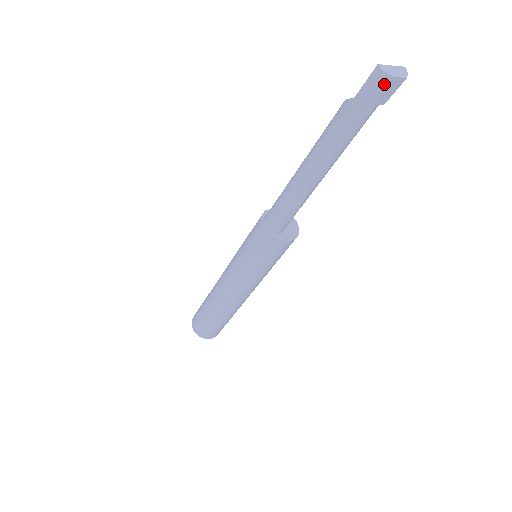
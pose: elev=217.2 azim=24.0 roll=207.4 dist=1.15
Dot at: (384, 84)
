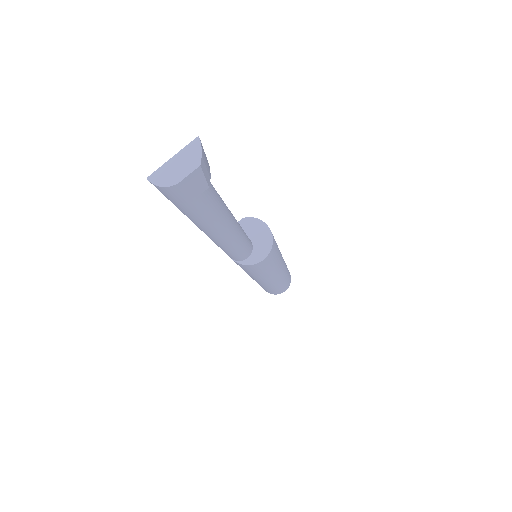
Dot at: (175, 191)
